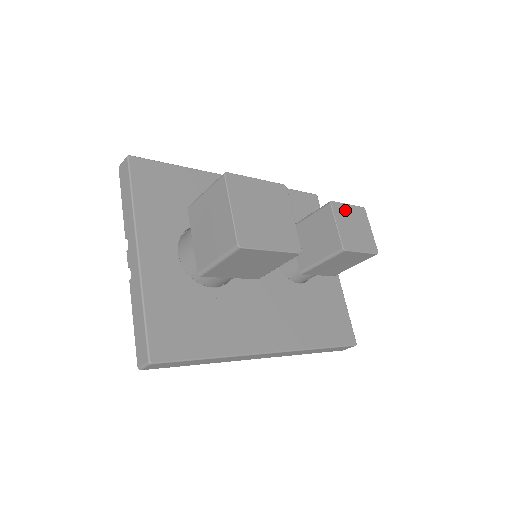
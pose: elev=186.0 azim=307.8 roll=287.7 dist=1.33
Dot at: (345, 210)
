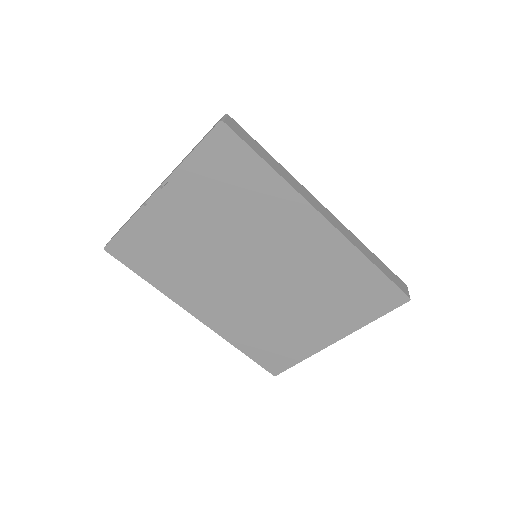
Dot at: occluded
